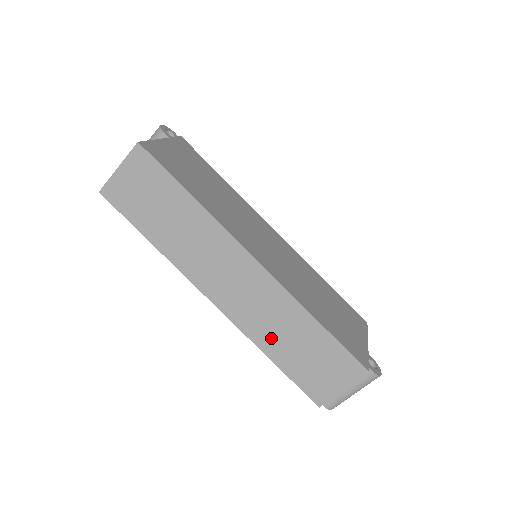
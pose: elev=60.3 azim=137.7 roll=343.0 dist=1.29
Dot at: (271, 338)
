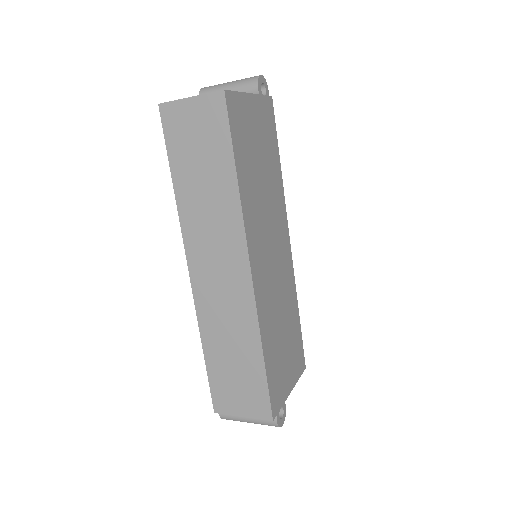
Dot at: (216, 336)
